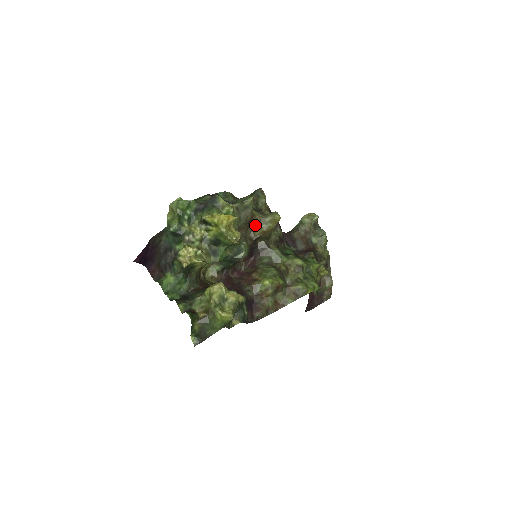
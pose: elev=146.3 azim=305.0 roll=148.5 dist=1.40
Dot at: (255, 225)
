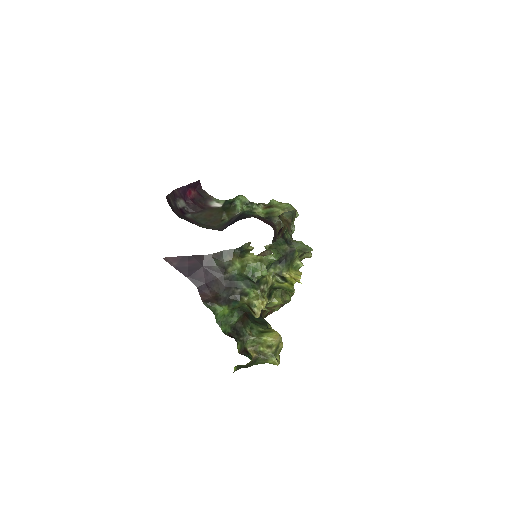
Dot at: occluded
